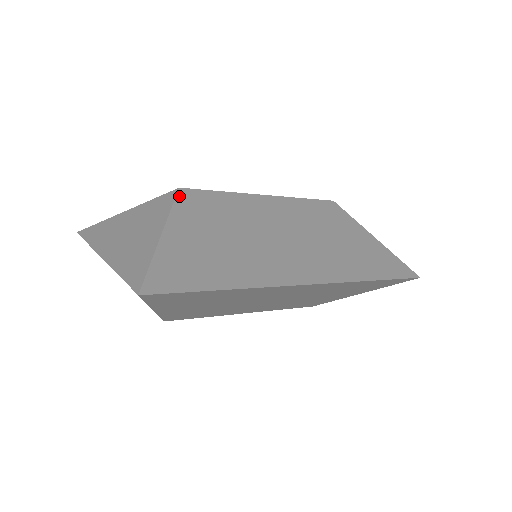
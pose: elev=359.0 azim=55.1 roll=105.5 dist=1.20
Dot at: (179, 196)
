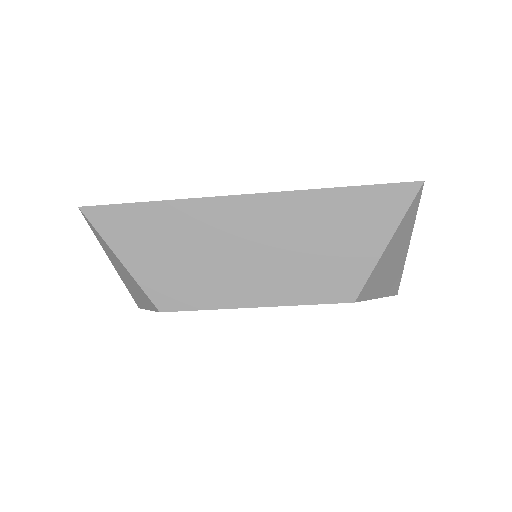
Dot at: occluded
